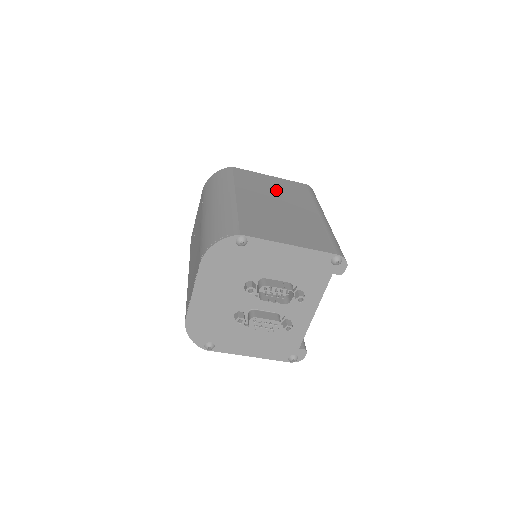
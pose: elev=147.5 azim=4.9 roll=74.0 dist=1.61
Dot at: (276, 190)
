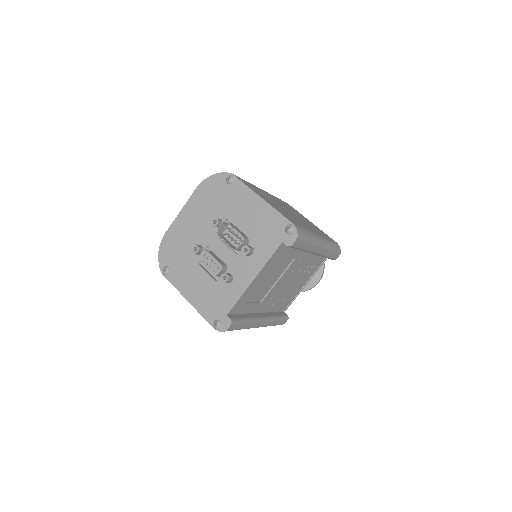
Dot at: (302, 218)
